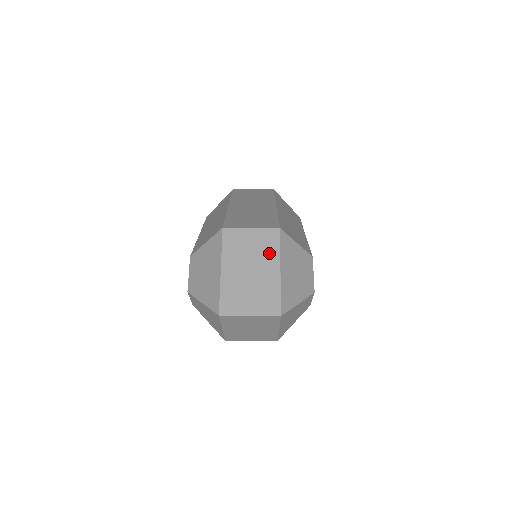
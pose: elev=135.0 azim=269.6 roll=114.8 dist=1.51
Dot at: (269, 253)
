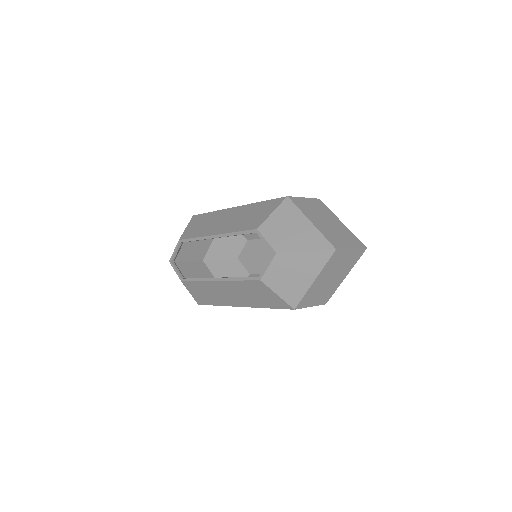
Dot at: (327, 212)
